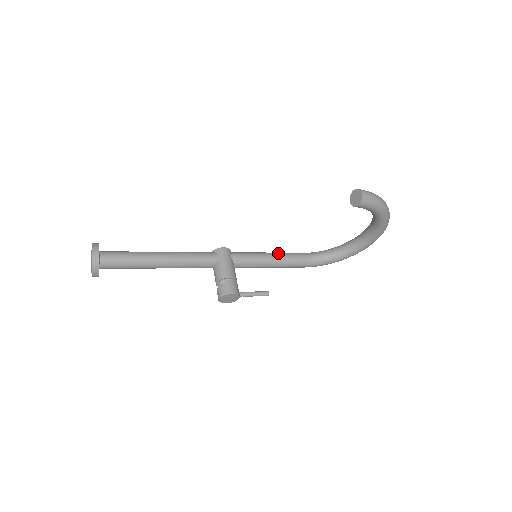
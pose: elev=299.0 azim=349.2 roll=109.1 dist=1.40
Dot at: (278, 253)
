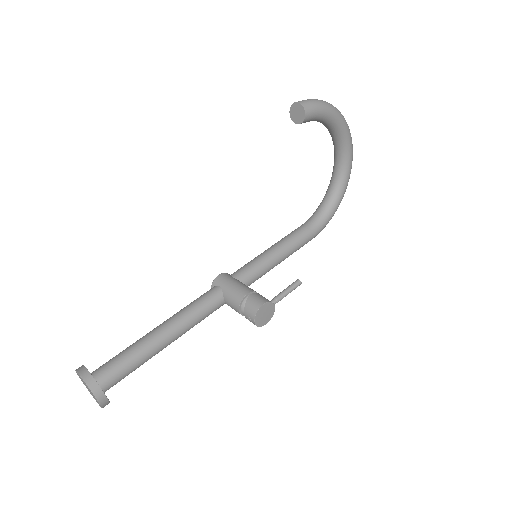
Dot at: (276, 243)
